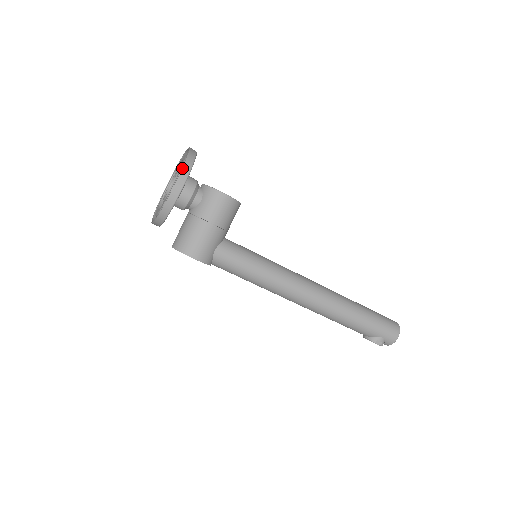
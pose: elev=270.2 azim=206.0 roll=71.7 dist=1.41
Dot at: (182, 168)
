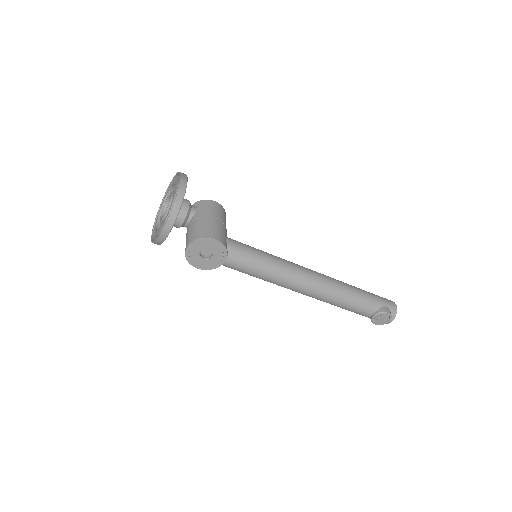
Dot at: (180, 172)
